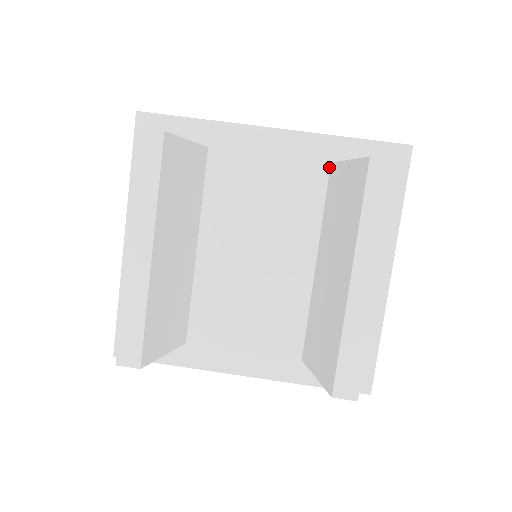
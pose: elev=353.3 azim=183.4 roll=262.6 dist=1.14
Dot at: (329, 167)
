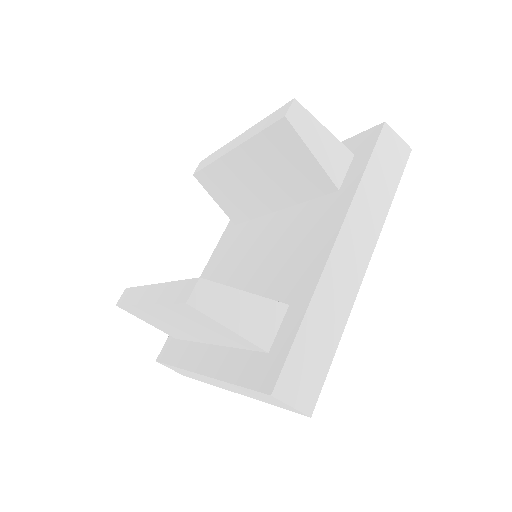
Dot at: (236, 225)
